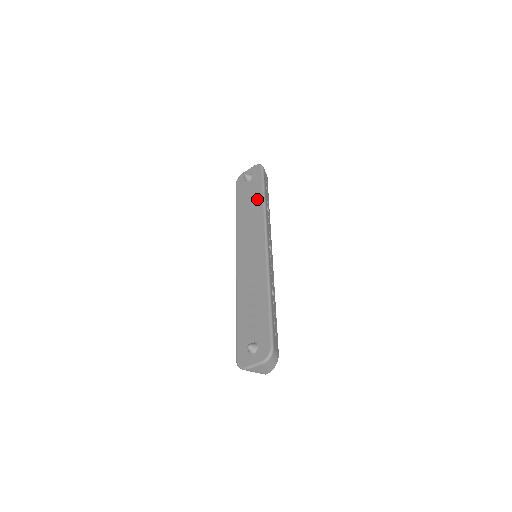
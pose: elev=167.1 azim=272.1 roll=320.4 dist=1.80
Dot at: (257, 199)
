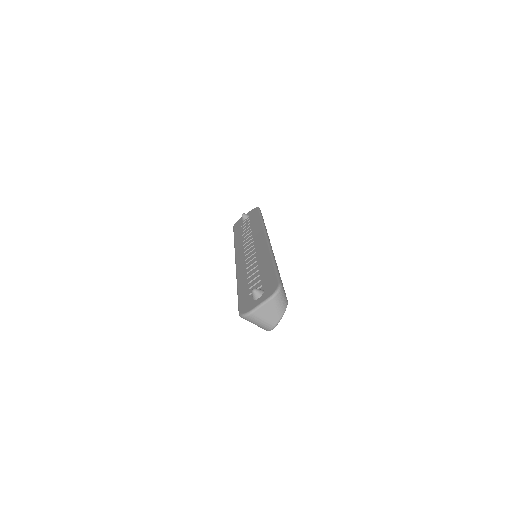
Dot at: (255, 222)
